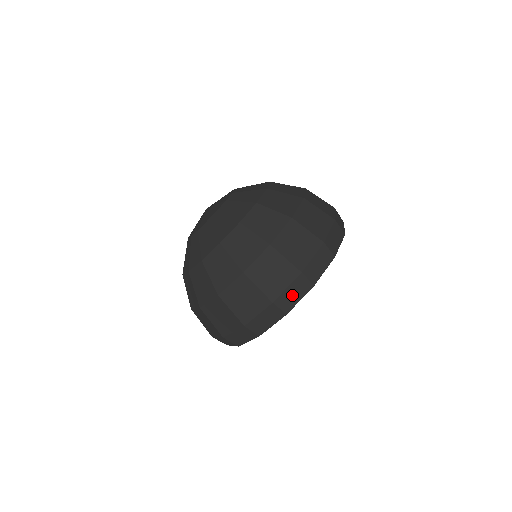
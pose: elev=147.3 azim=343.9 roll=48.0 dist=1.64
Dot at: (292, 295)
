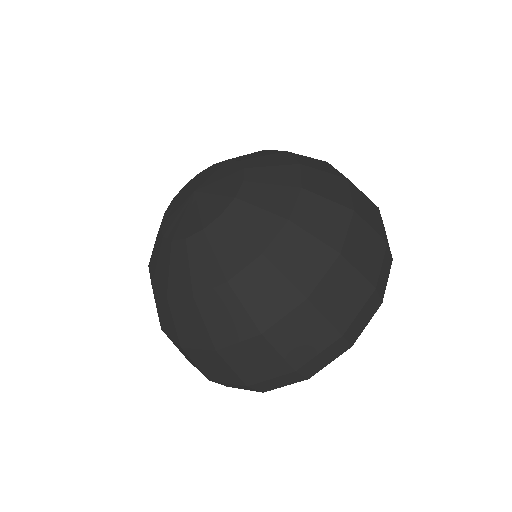
Dot at: (275, 383)
